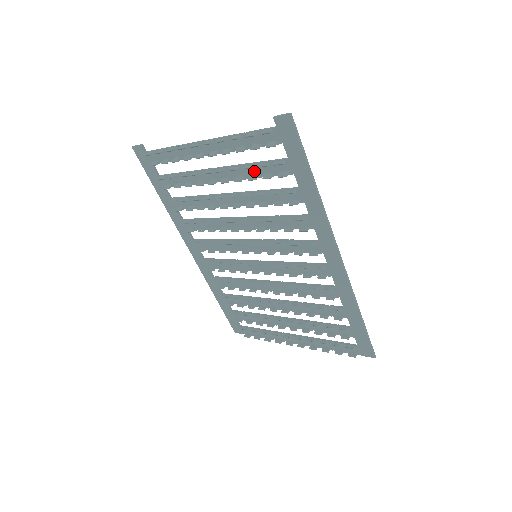
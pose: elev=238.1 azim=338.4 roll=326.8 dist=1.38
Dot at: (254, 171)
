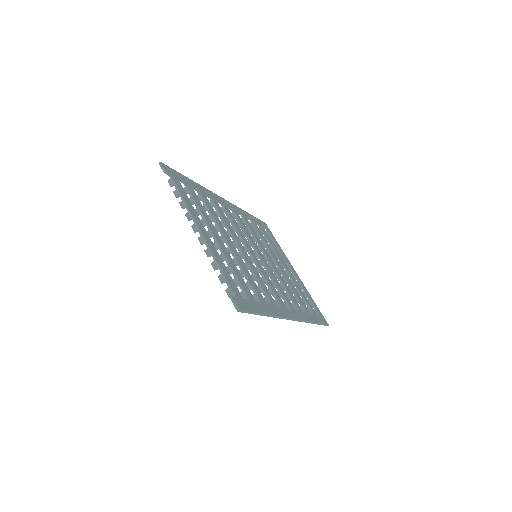
Dot at: (234, 271)
